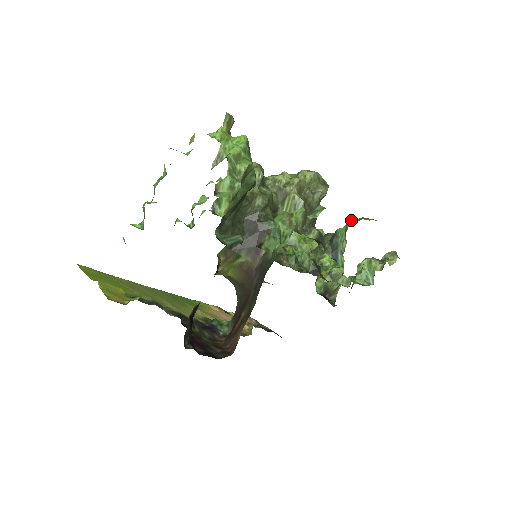
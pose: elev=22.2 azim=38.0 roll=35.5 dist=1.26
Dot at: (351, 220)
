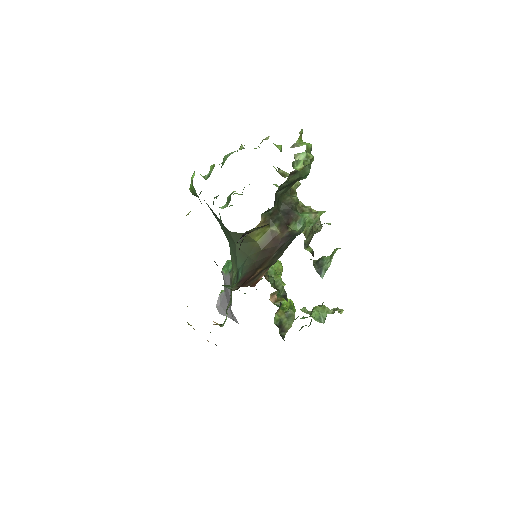
Dot at: (338, 248)
